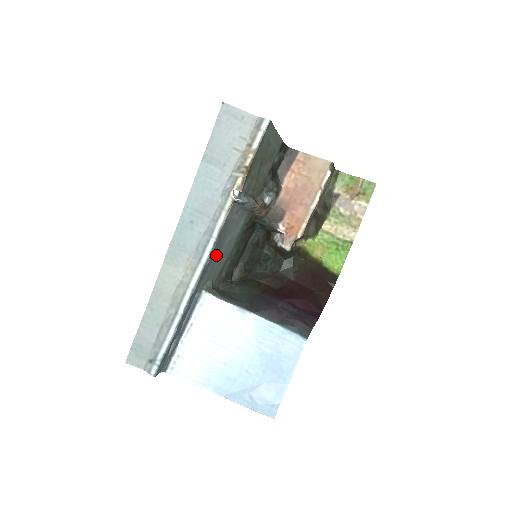
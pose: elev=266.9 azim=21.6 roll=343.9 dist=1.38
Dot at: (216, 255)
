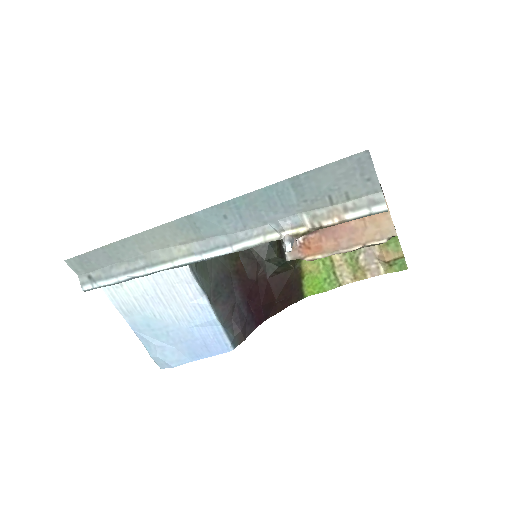
Dot at: occluded
